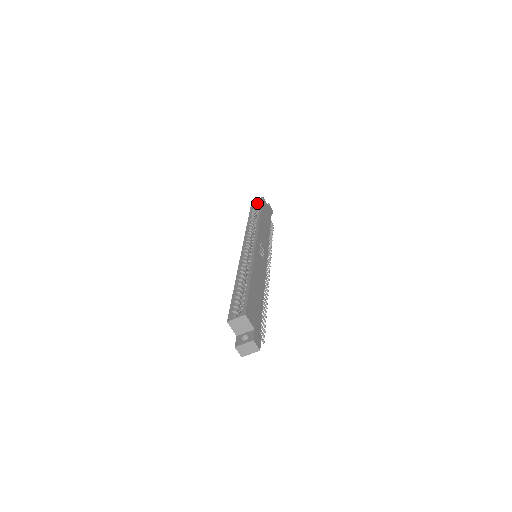
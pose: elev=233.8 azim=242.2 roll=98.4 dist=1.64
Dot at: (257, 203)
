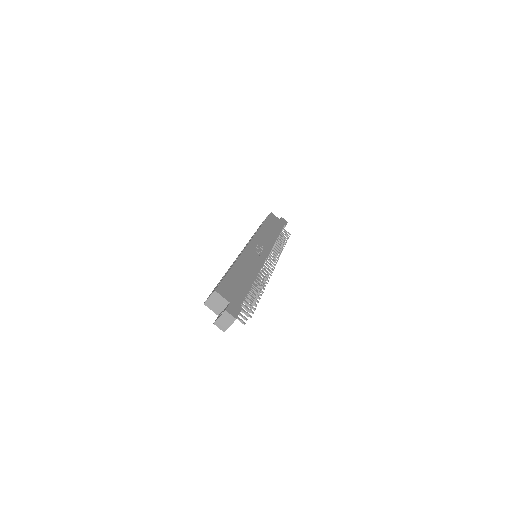
Dot at: occluded
